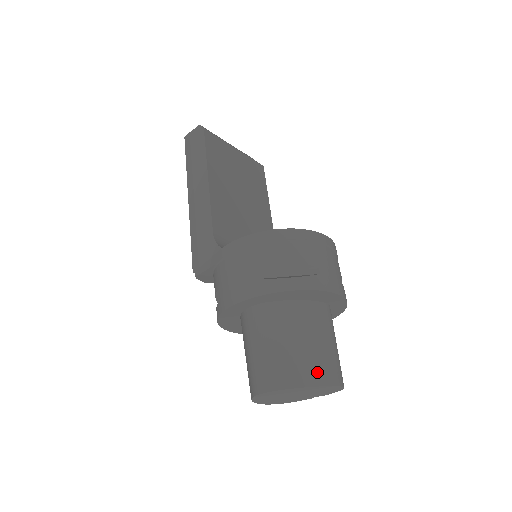
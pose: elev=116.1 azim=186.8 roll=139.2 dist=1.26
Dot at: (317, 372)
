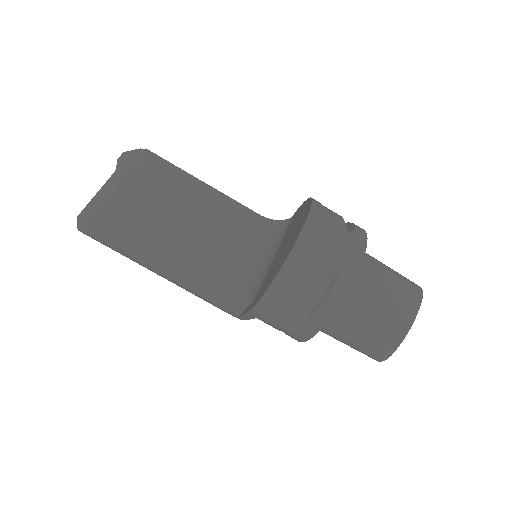
Dot at: (403, 316)
